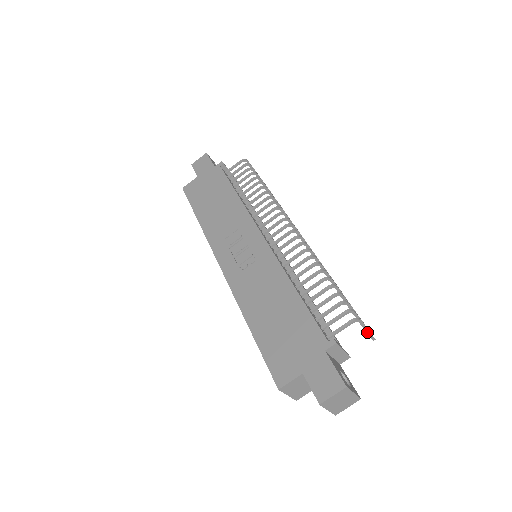
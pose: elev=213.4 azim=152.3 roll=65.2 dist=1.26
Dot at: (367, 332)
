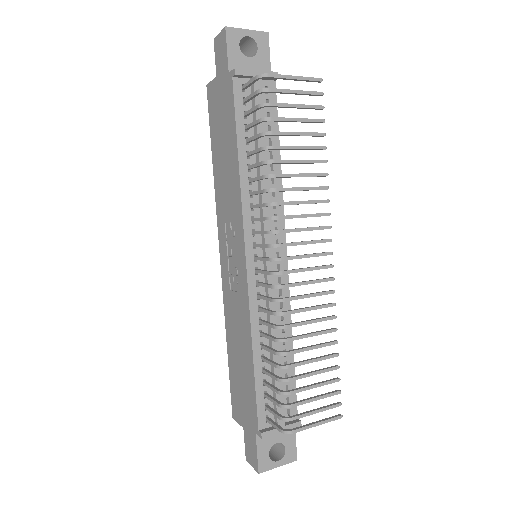
Dot at: (318, 424)
